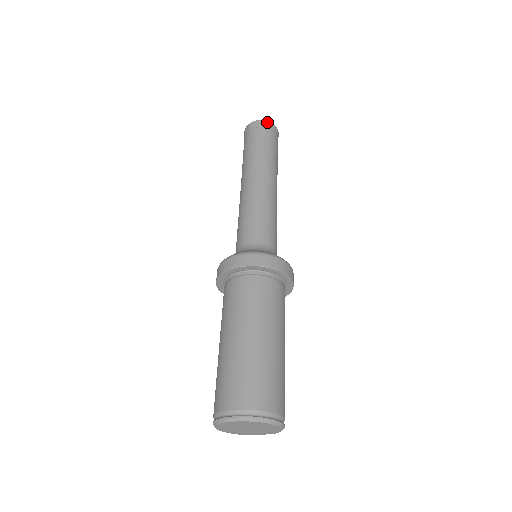
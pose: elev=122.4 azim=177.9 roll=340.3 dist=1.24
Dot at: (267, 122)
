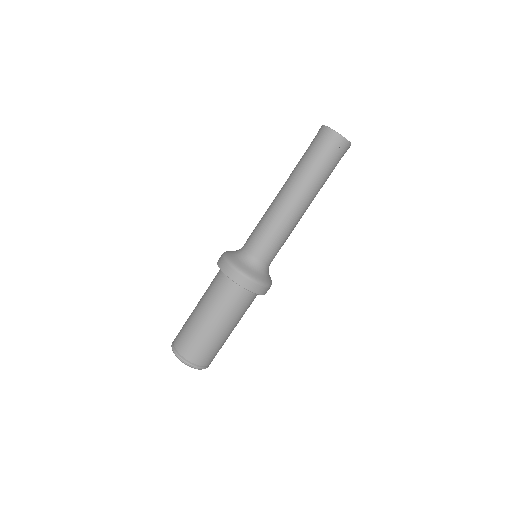
Dot at: (339, 136)
